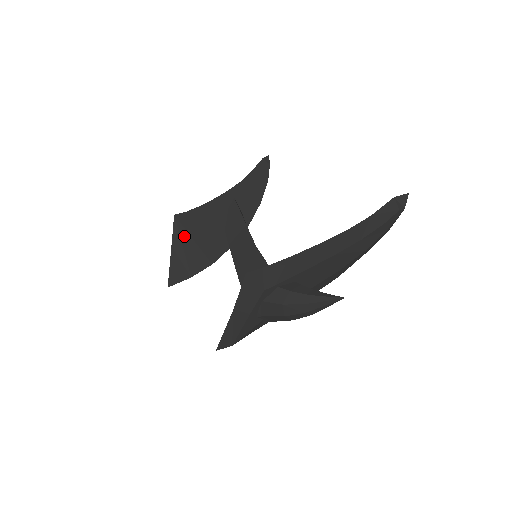
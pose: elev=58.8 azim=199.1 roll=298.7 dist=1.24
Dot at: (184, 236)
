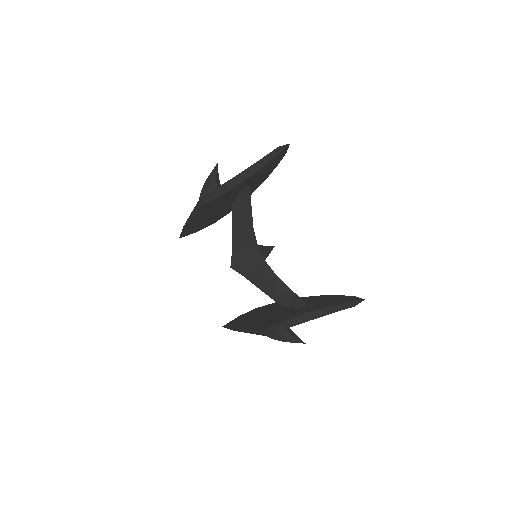
Dot at: (203, 214)
